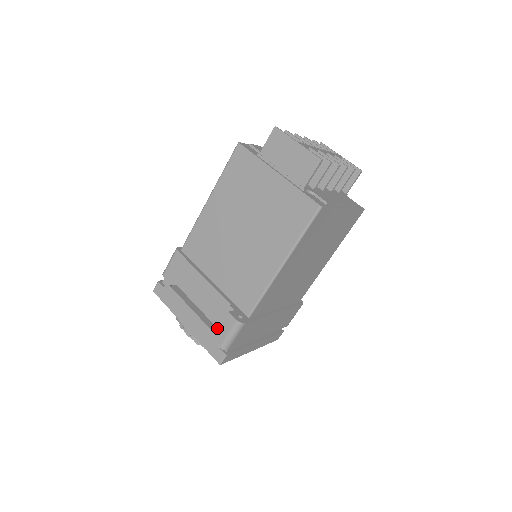
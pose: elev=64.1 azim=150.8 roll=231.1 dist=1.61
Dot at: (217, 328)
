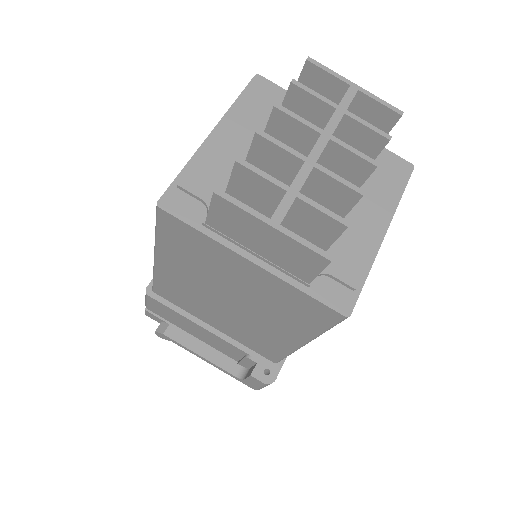
Dot at: (242, 368)
